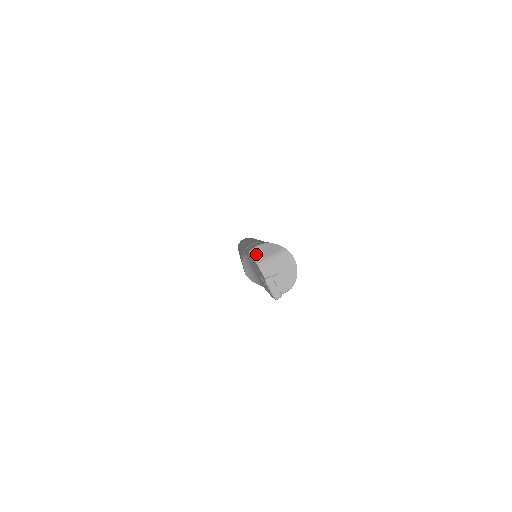
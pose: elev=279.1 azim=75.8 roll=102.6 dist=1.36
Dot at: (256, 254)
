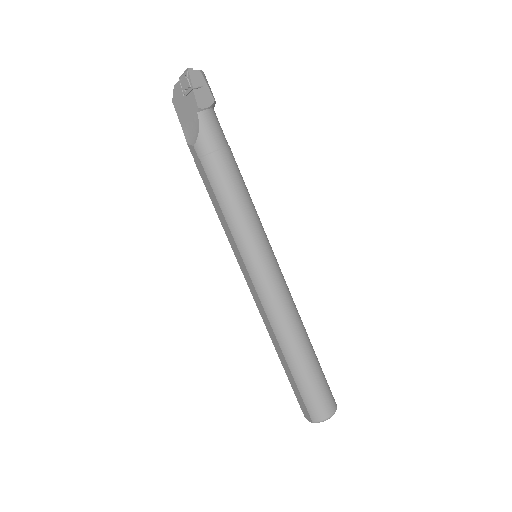
Dot at: (176, 96)
